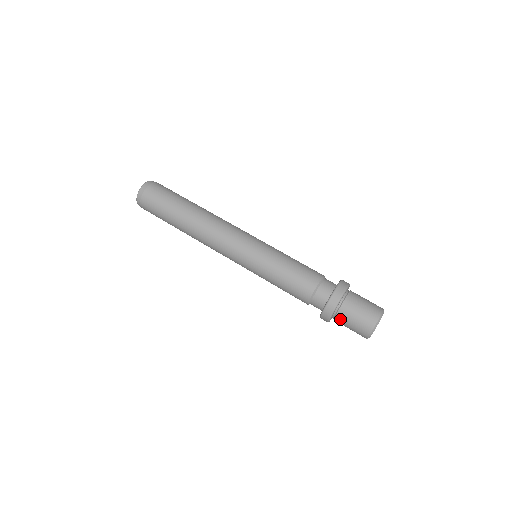
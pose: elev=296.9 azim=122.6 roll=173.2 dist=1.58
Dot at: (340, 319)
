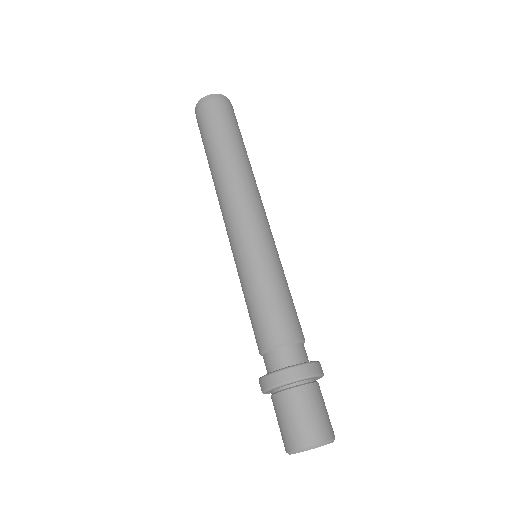
Dot at: (290, 398)
